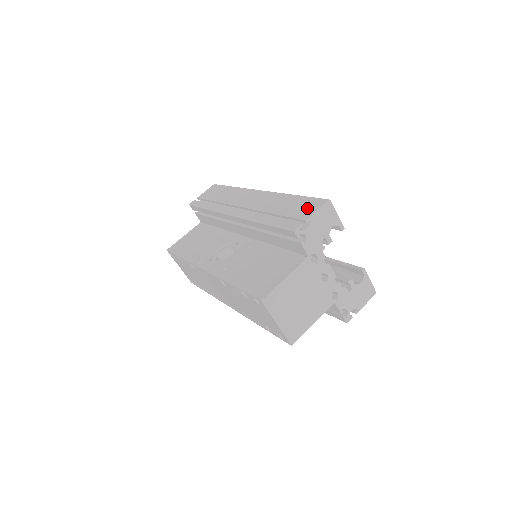
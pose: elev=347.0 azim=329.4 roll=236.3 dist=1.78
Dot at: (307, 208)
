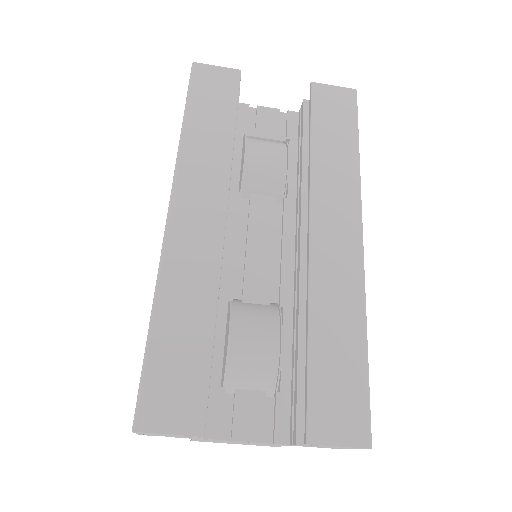
Dot at: occluded
